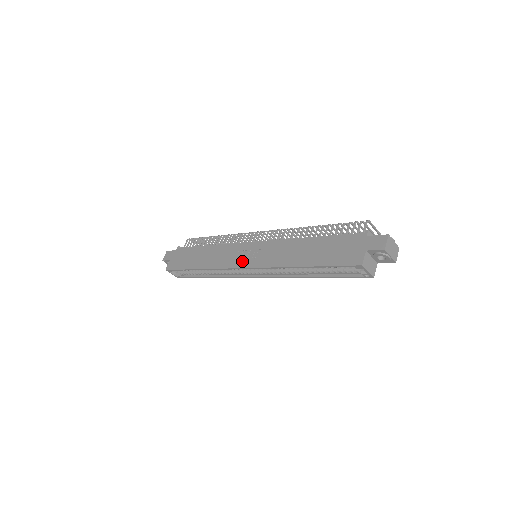
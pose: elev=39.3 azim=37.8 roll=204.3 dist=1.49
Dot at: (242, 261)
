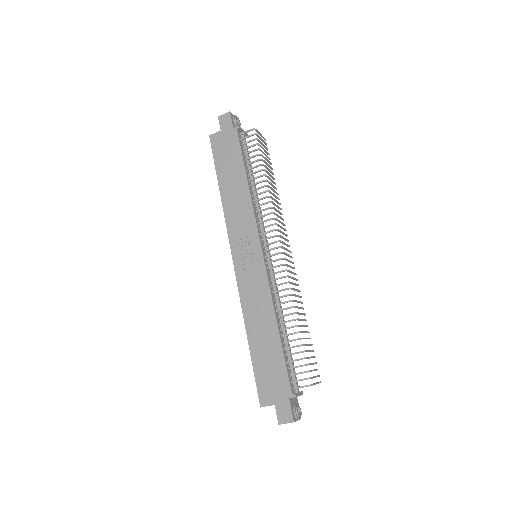
Dot at: (239, 253)
